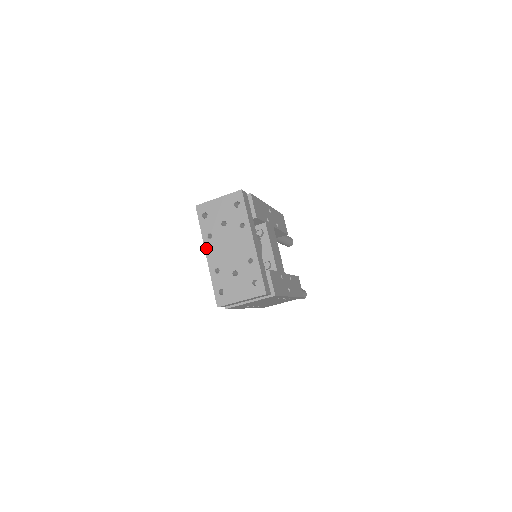
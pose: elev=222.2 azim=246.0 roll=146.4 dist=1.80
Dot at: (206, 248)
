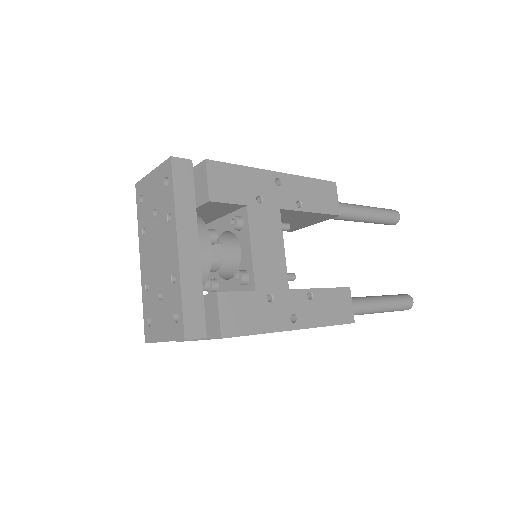
Dot at: (140, 250)
